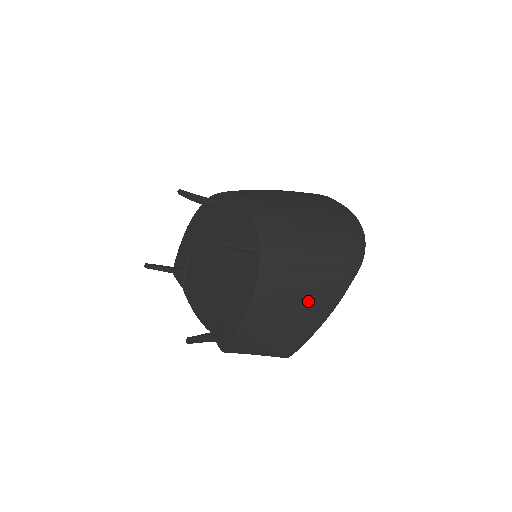
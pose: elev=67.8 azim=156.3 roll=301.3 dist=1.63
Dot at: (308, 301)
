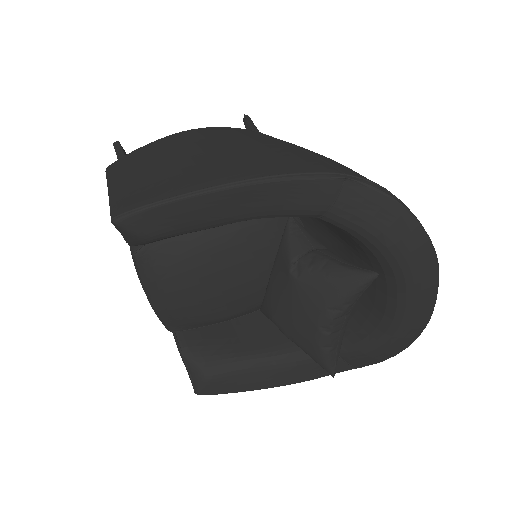
Dot at: (240, 153)
